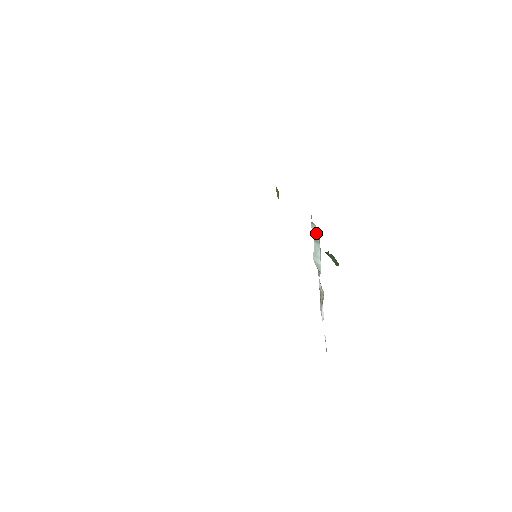
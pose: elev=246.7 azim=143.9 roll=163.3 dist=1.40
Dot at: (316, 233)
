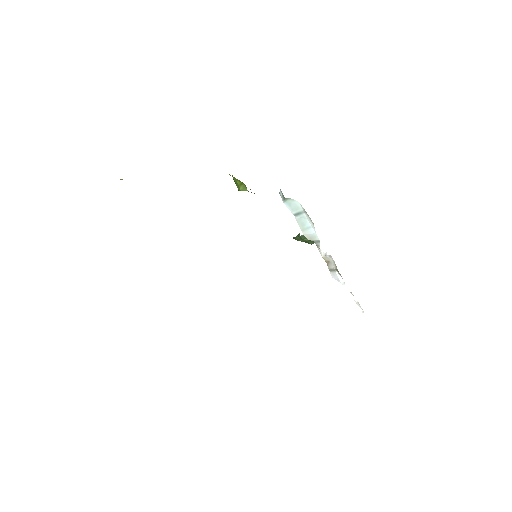
Dot at: (295, 206)
